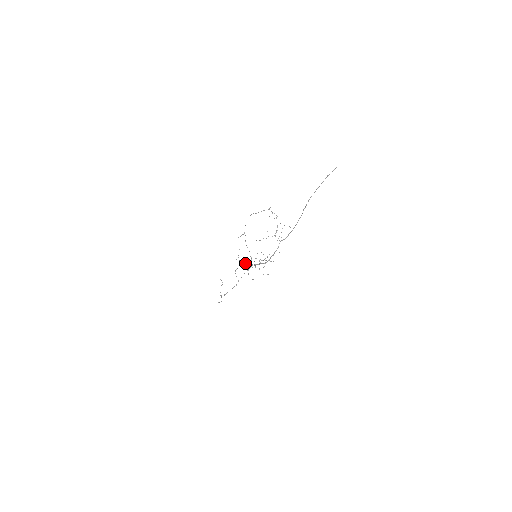
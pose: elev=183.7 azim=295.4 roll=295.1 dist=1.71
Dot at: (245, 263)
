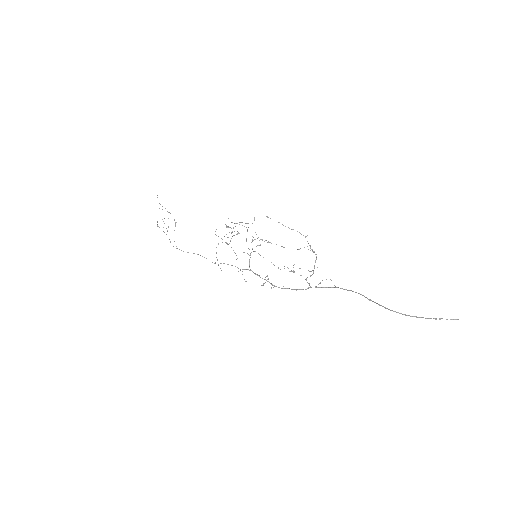
Dot at: occluded
